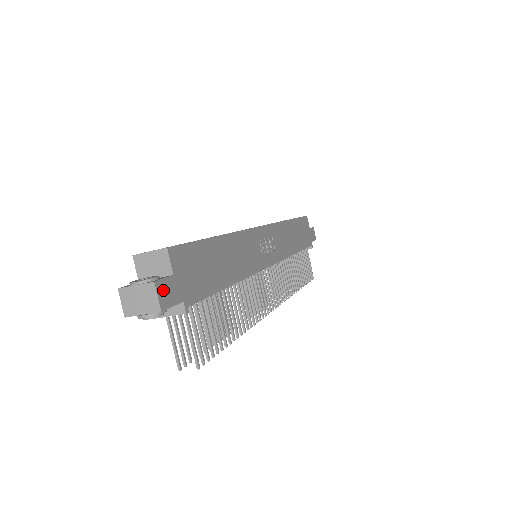
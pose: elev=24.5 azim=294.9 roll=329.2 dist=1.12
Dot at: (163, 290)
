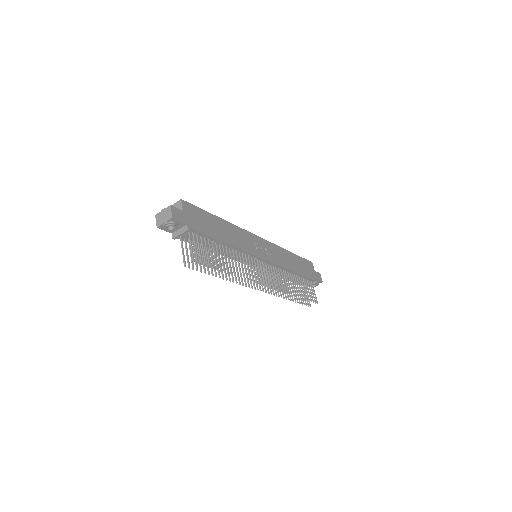
Dot at: (175, 211)
